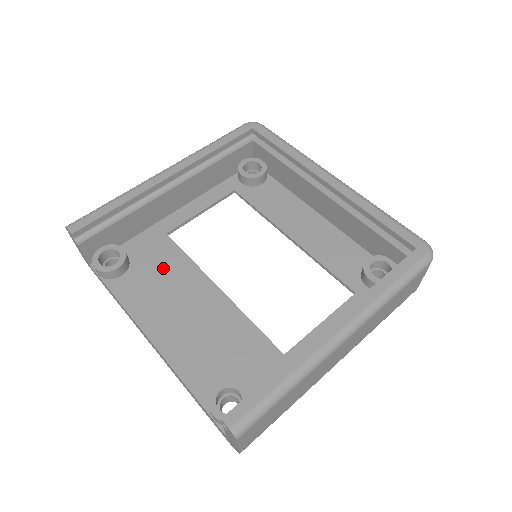
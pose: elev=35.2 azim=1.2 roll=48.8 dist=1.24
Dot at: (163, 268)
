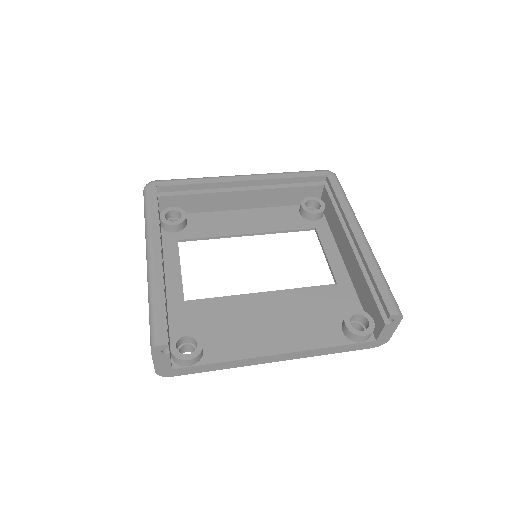
Dot at: (218, 318)
